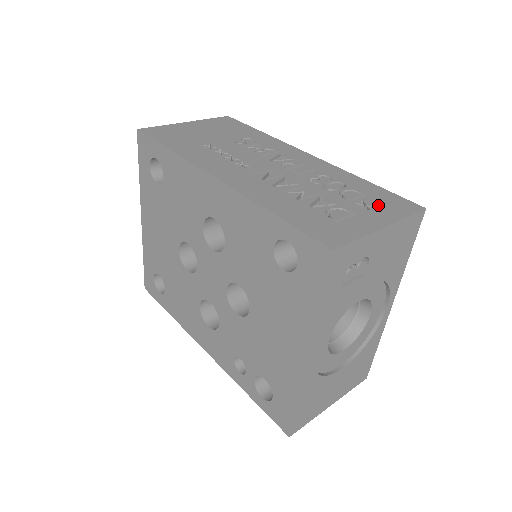
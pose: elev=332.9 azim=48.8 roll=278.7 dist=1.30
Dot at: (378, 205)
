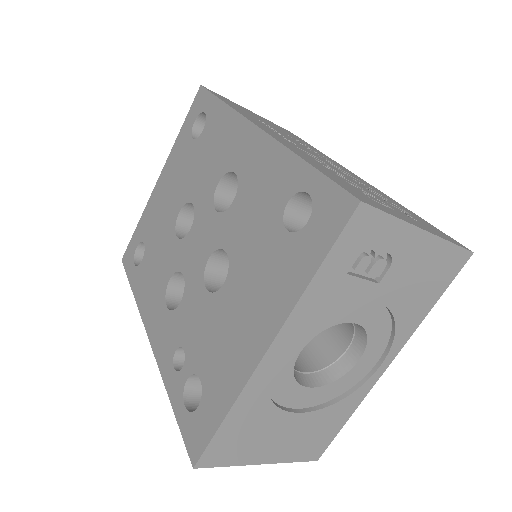
Dot at: (421, 222)
